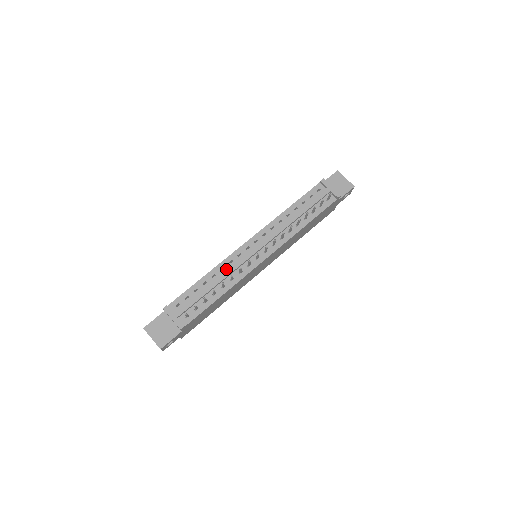
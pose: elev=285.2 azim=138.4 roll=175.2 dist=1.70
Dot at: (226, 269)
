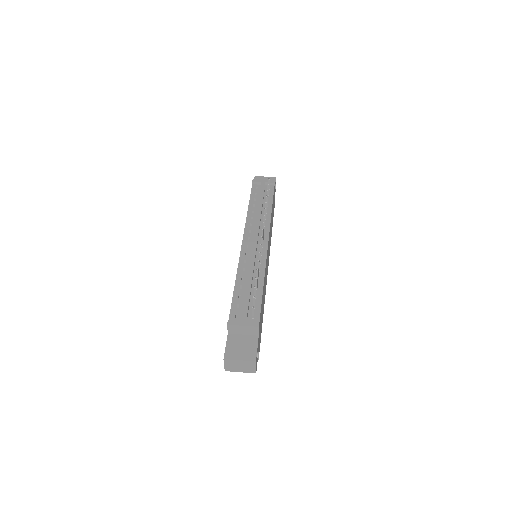
Dot at: (247, 268)
